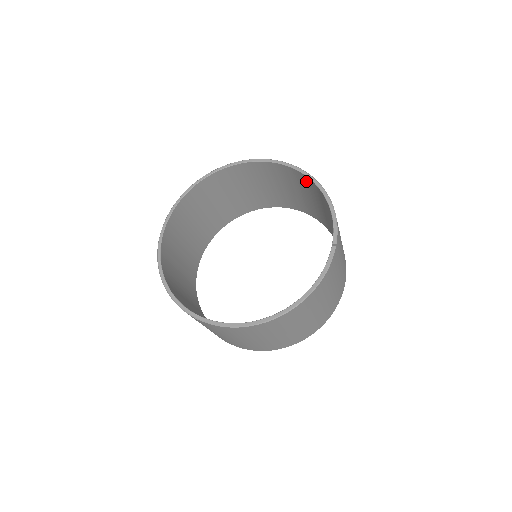
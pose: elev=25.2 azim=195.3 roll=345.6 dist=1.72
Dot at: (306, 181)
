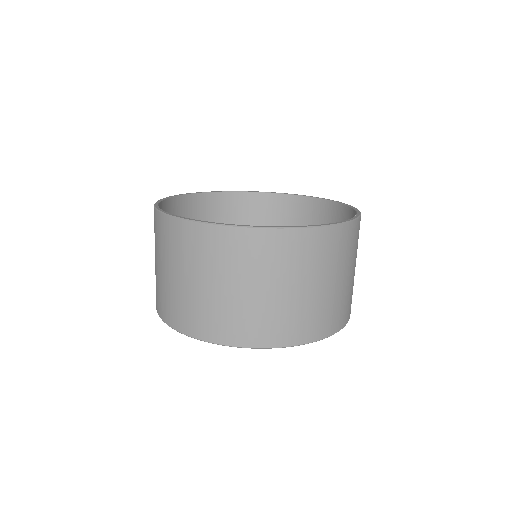
Dot at: (309, 207)
